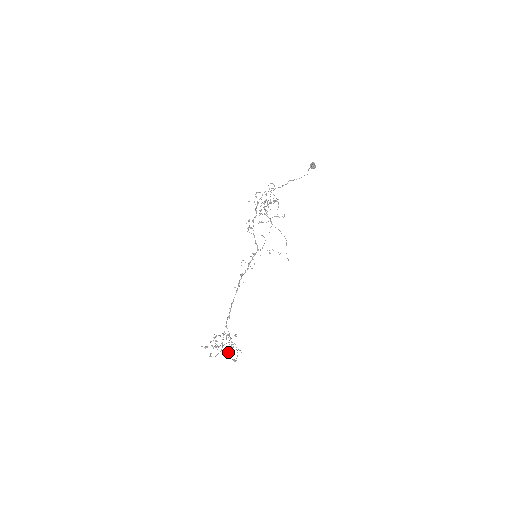
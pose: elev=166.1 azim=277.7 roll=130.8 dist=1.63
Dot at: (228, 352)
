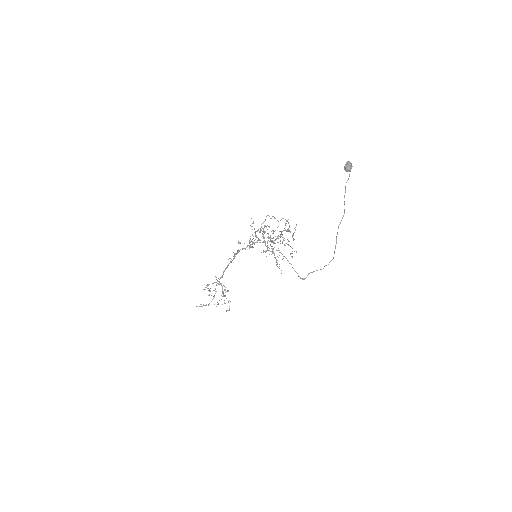
Dot at: occluded
